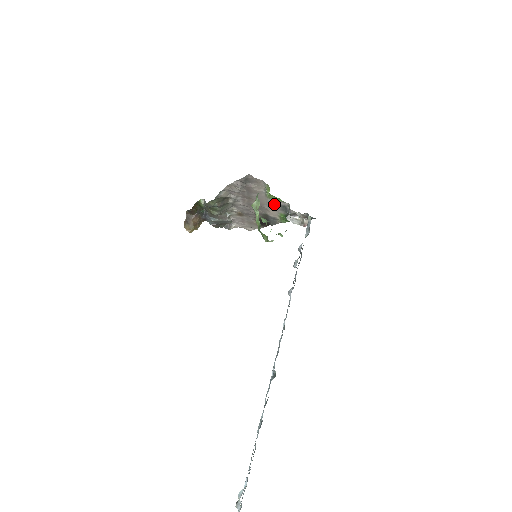
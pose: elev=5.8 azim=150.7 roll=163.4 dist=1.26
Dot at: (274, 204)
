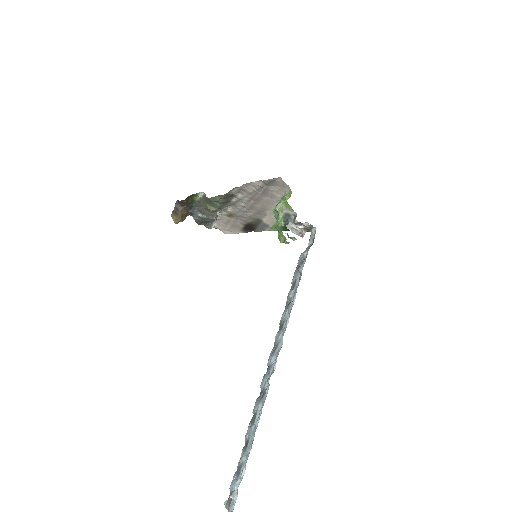
Dot at: occluded
